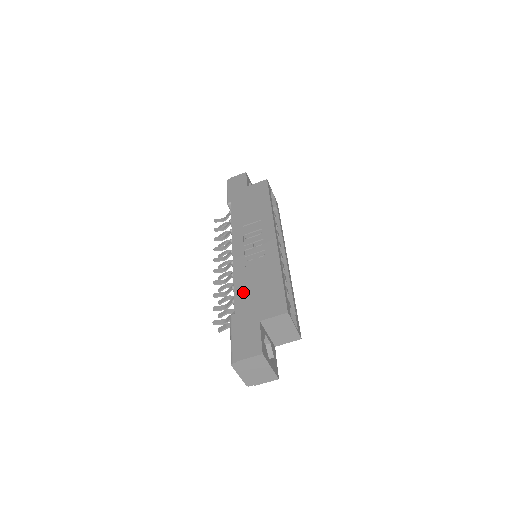
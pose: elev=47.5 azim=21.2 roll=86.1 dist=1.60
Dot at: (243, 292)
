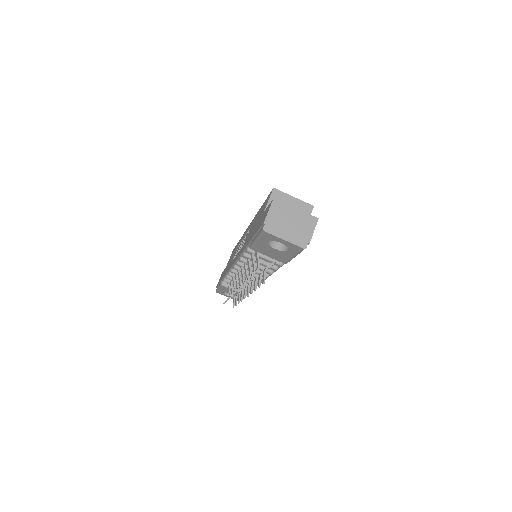
Dot at: (248, 239)
